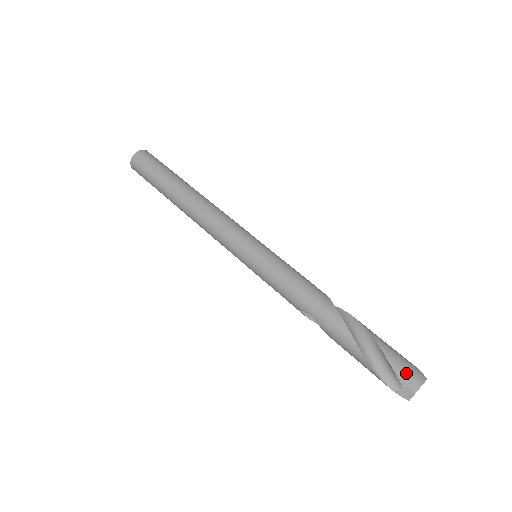
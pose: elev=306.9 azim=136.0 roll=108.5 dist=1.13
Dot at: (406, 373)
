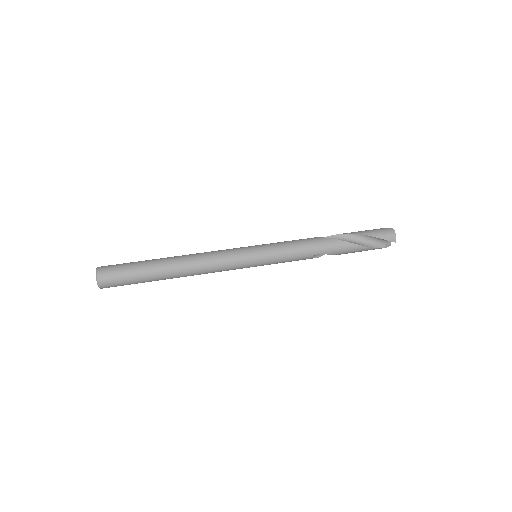
Dot at: (385, 234)
